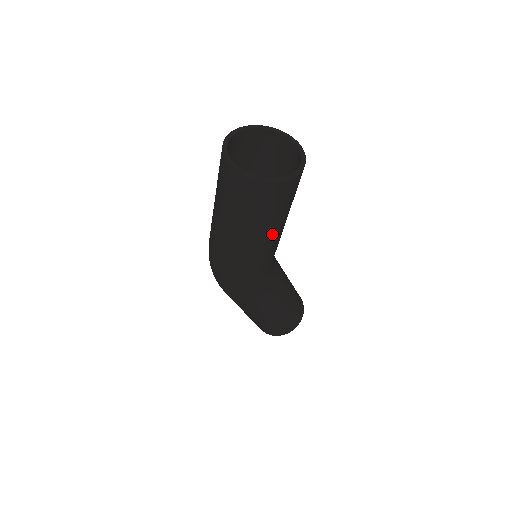
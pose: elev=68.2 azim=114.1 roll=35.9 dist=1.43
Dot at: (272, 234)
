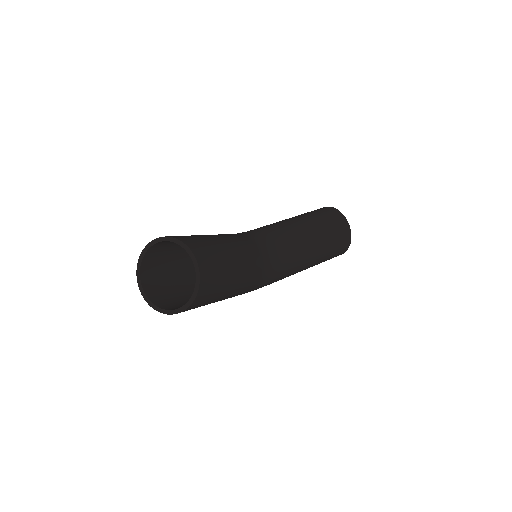
Dot at: (230, 292)
